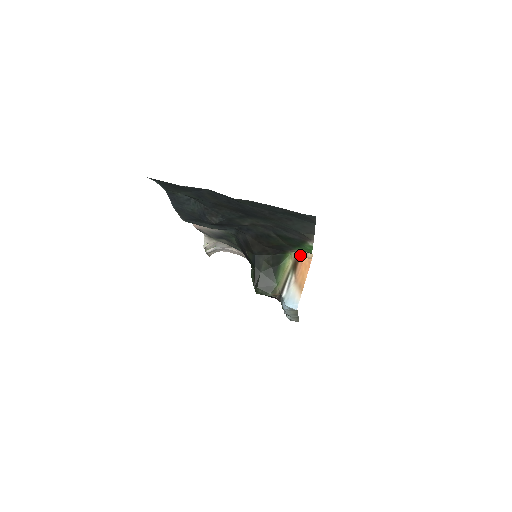
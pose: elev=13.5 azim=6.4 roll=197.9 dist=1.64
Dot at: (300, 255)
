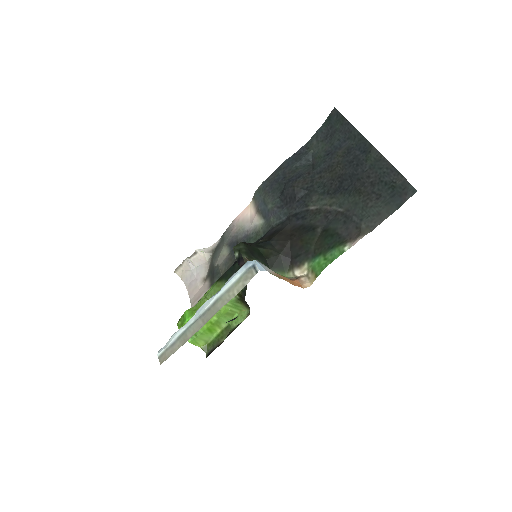
Dot at: (298, 279)
